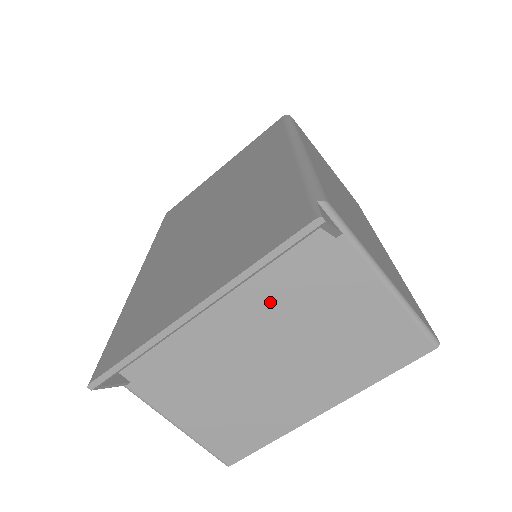
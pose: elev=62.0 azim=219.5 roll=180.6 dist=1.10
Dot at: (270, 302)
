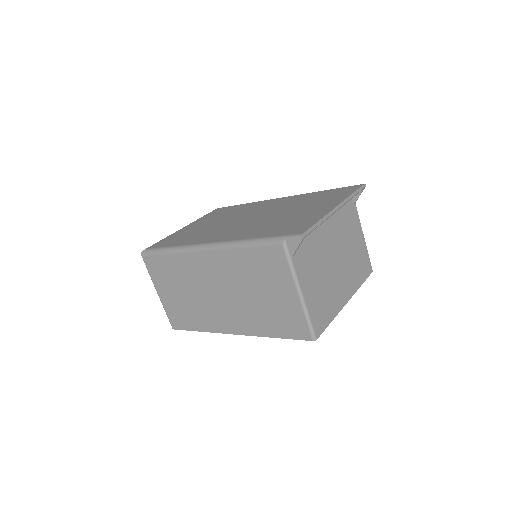
Dot at: (339, 226)
